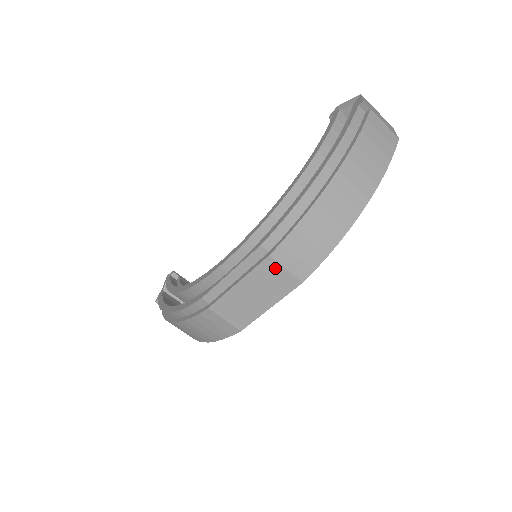
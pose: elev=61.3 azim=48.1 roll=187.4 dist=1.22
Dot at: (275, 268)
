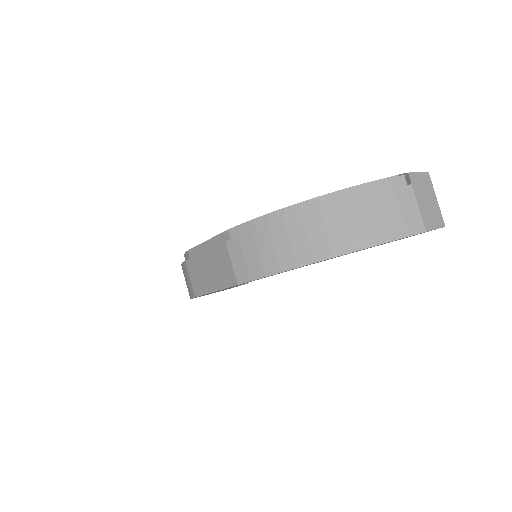
Dot at: (226, 256)
